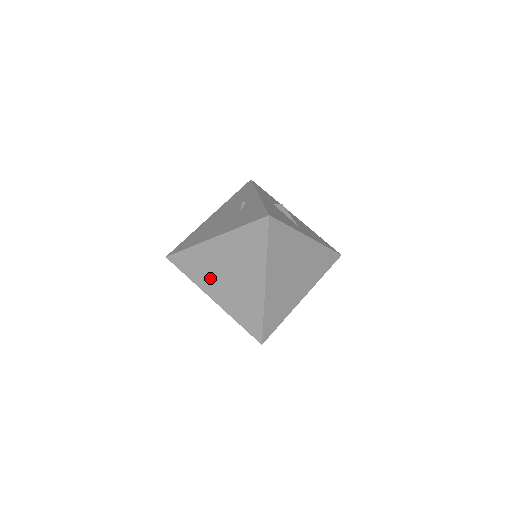
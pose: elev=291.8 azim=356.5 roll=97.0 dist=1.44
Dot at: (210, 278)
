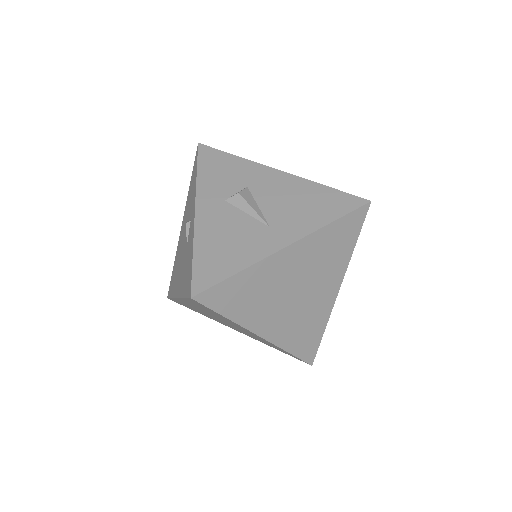
Dot at: (214, 319)
